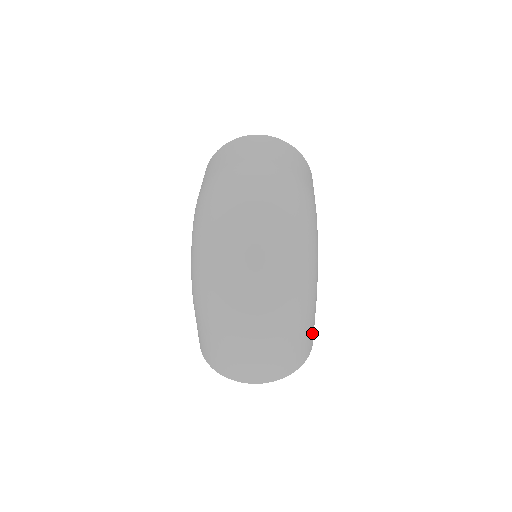
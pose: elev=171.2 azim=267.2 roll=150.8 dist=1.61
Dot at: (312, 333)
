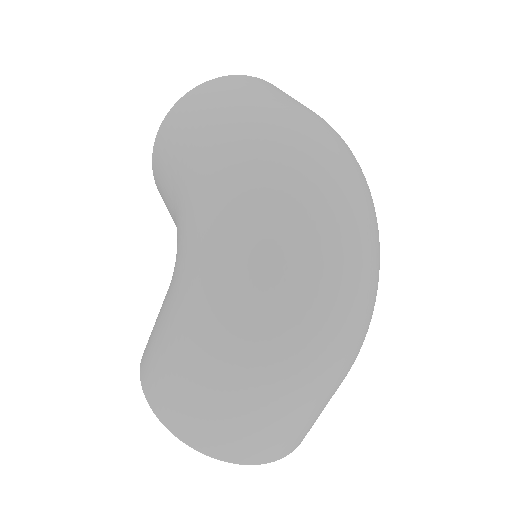
Dot at: occluded
